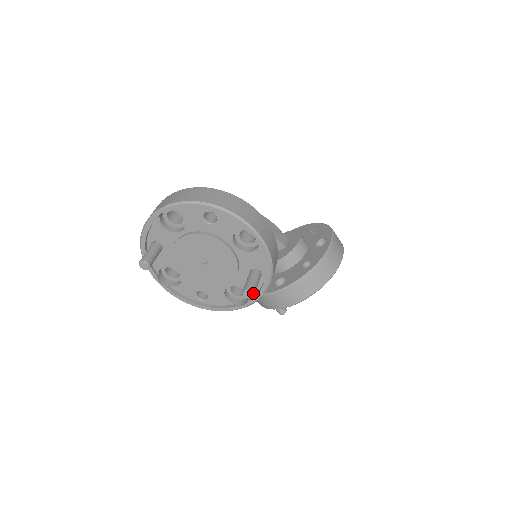
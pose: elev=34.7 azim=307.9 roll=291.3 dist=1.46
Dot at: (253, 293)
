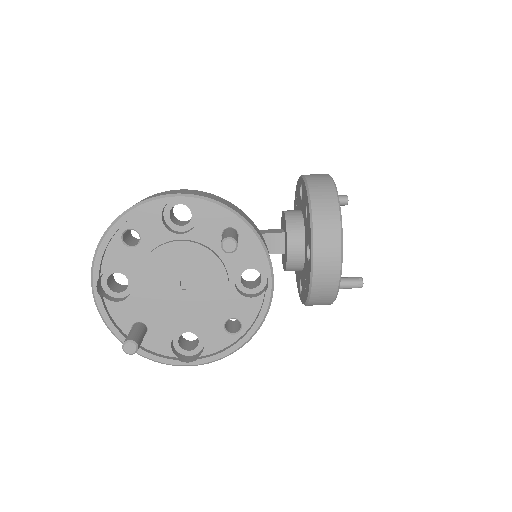
Dot at: (230, 238)
